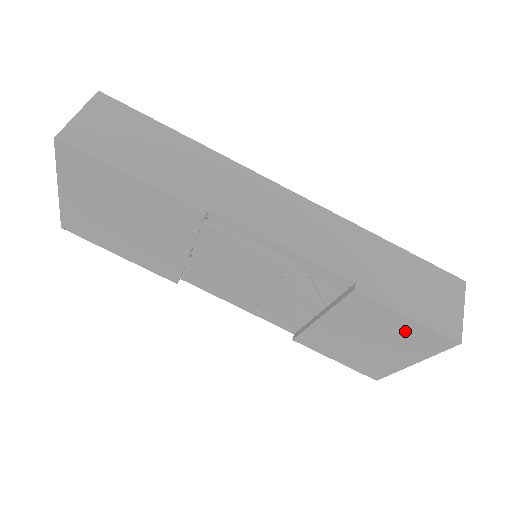
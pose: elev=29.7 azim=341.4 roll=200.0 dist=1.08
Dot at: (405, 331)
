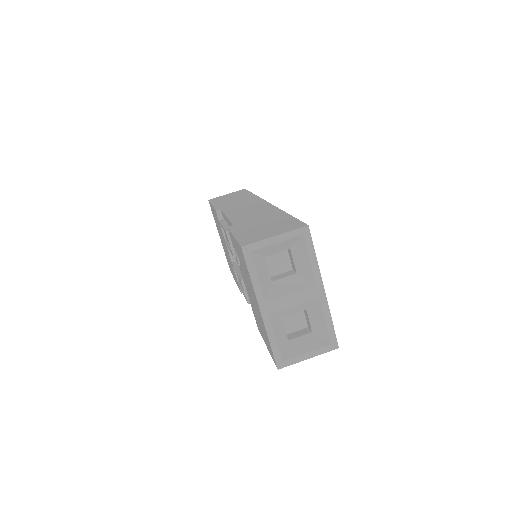
Dot at: (241, 258)
